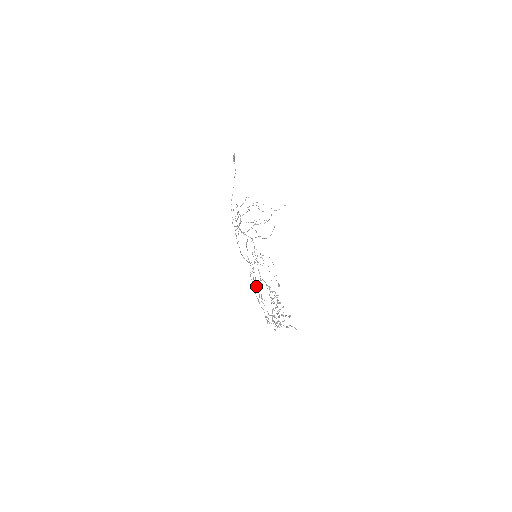
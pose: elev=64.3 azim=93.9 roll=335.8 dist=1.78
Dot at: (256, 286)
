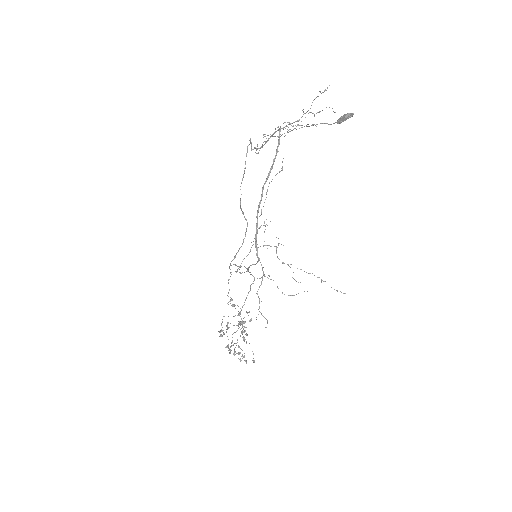
Dot at: occluded
